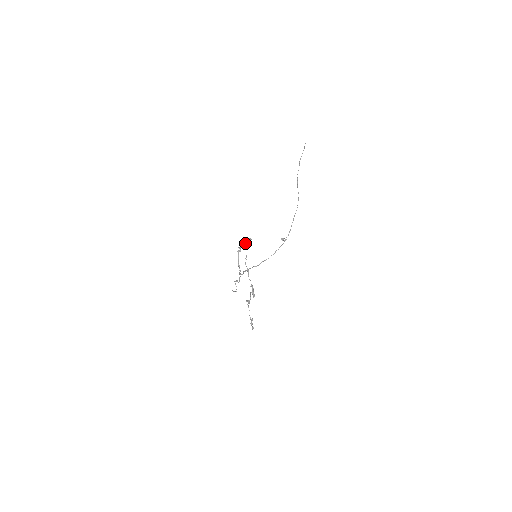
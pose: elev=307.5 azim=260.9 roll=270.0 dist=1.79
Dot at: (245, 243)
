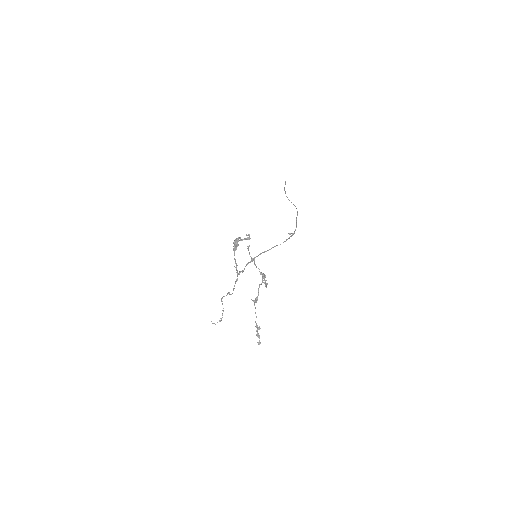
Dot at: occluded
